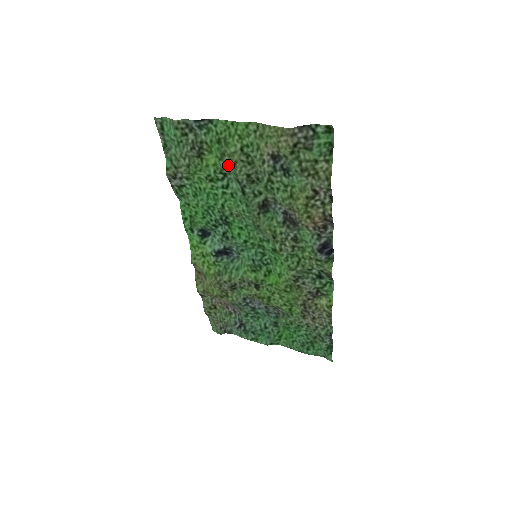
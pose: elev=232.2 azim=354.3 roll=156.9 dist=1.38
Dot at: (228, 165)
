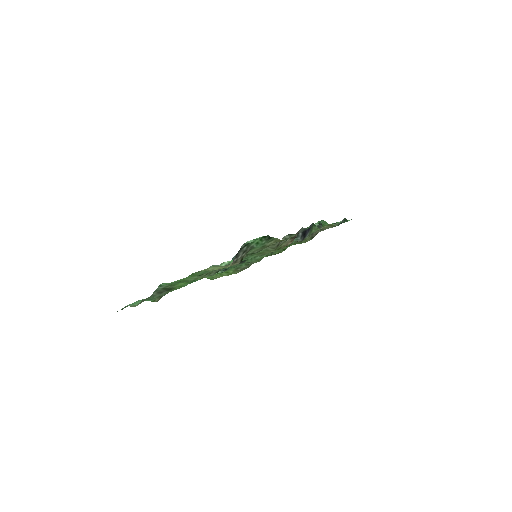
Dot at: occluded
